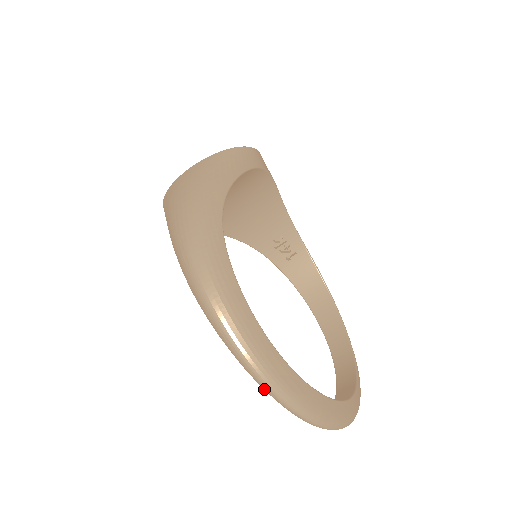
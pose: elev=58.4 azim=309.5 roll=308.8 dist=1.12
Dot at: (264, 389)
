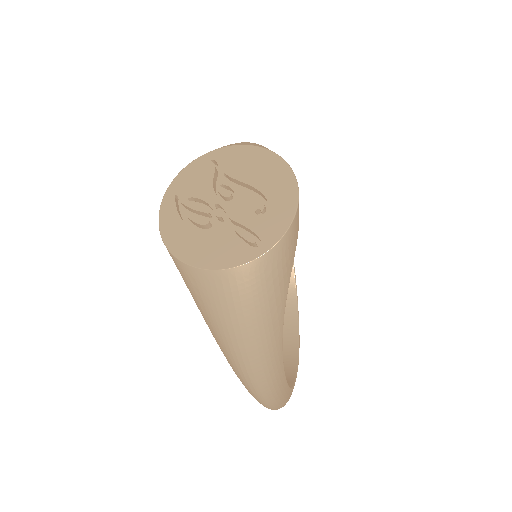
Dot at: occluded
